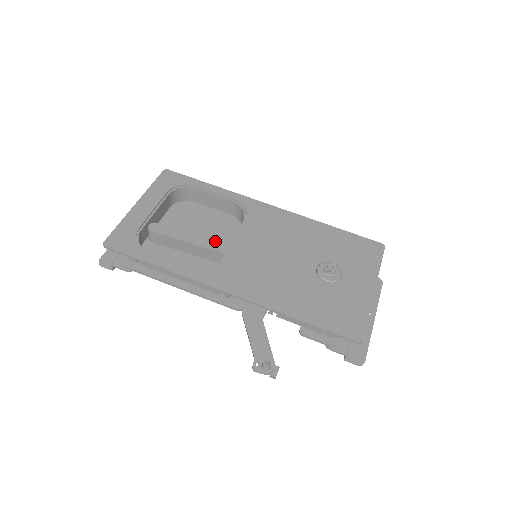
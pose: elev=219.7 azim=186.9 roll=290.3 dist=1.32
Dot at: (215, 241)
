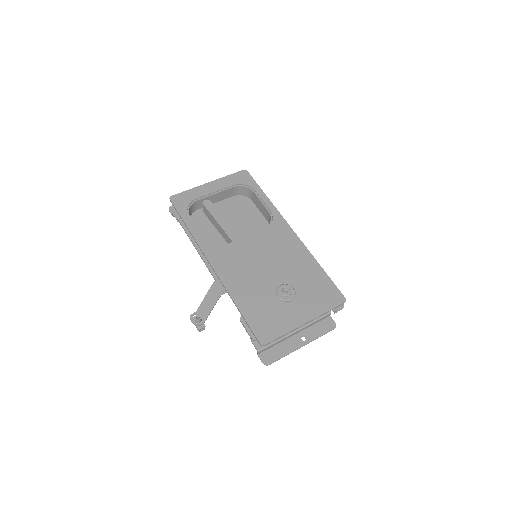
Dot at: (234, 231)
